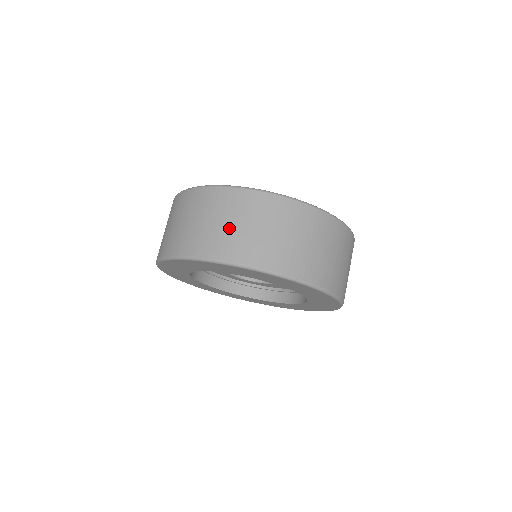
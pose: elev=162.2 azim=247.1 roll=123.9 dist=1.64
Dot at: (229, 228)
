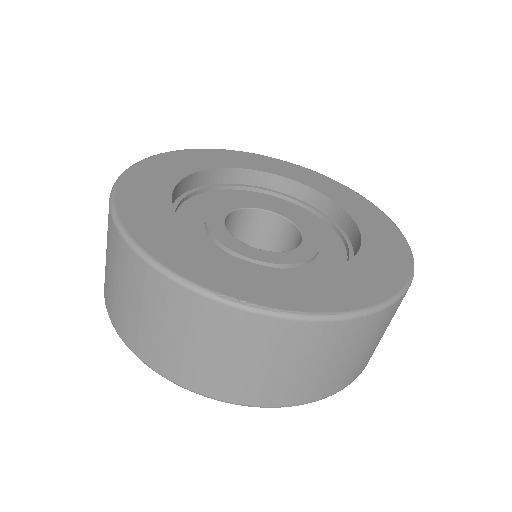
Dot at: (119, 294)
